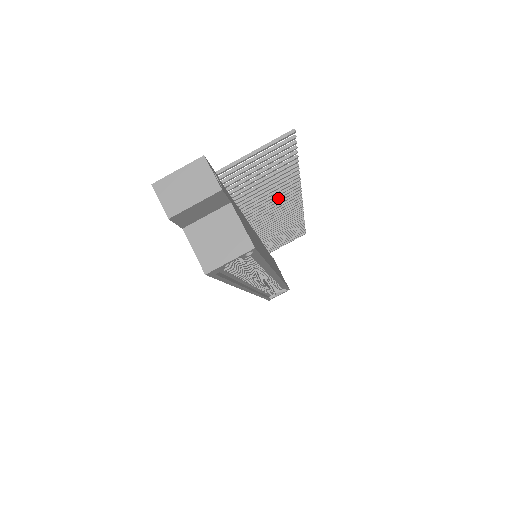
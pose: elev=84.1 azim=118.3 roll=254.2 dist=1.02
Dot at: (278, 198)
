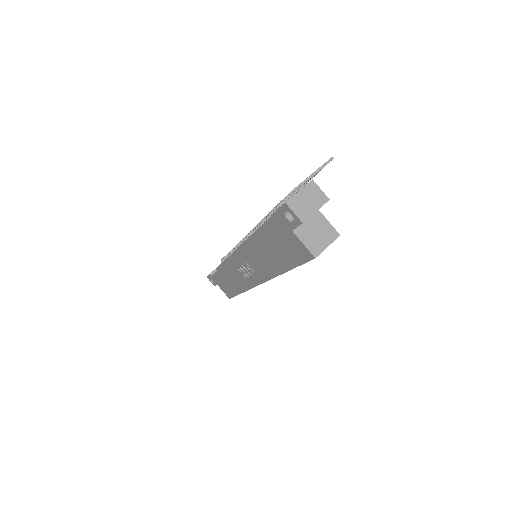
Dot at: occluded
